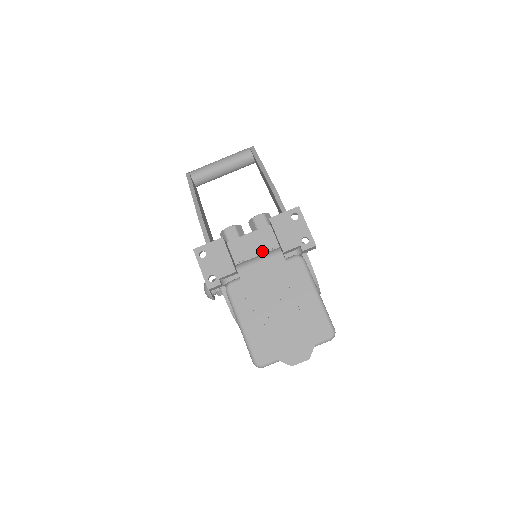
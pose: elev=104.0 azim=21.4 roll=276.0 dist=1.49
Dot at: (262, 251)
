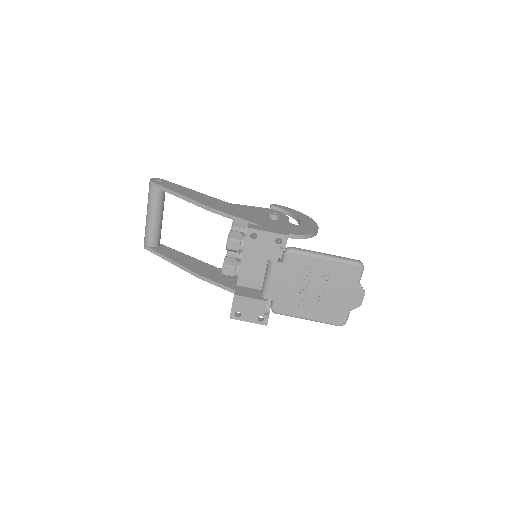
Dot at: (261, 266)
